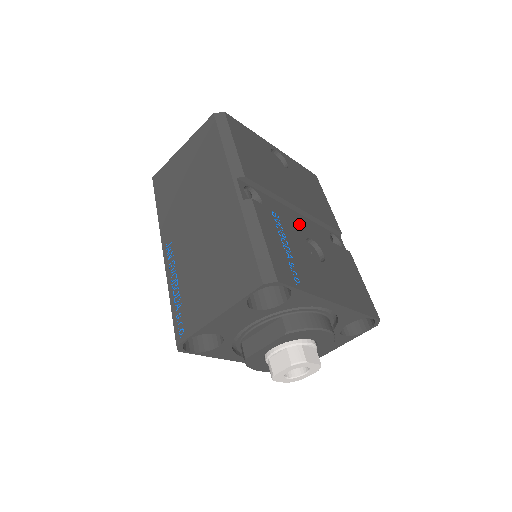
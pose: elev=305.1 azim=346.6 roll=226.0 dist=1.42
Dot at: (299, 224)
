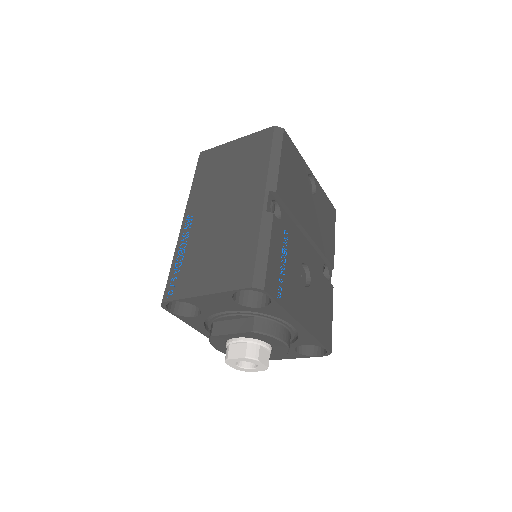
Dot at: occluded
